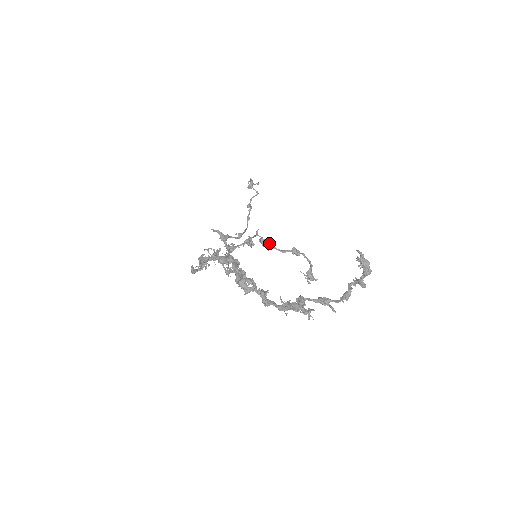
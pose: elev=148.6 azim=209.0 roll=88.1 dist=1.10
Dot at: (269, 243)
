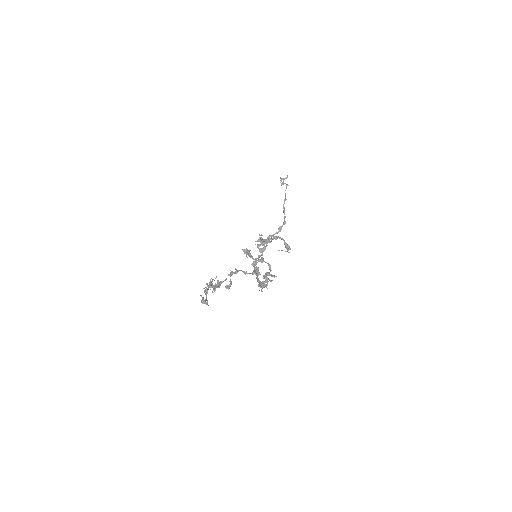
Dot at: (261, 242)
